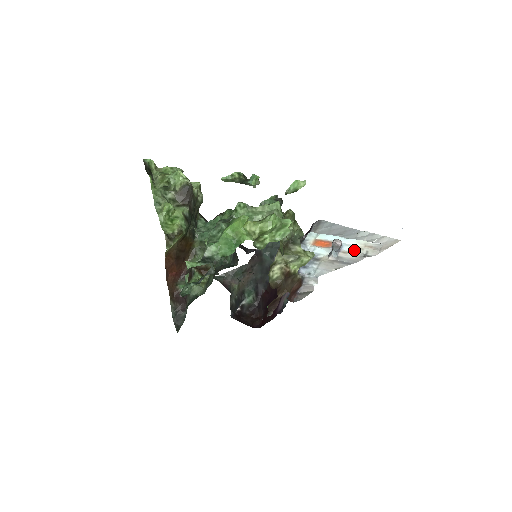
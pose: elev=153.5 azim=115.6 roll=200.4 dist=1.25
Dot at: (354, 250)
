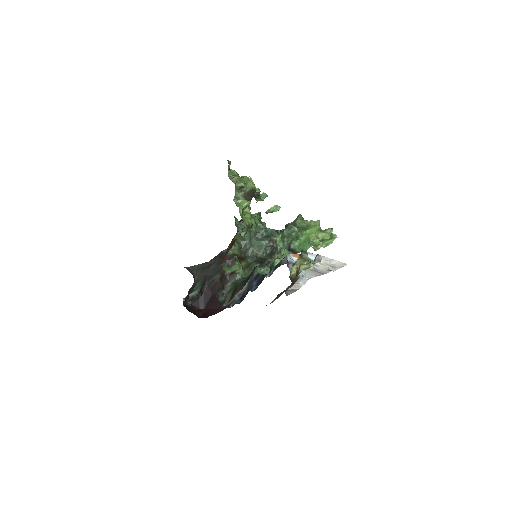
Dot at: (321, 265)
